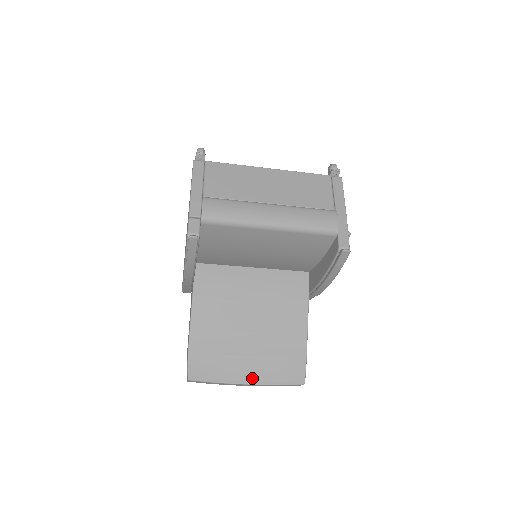
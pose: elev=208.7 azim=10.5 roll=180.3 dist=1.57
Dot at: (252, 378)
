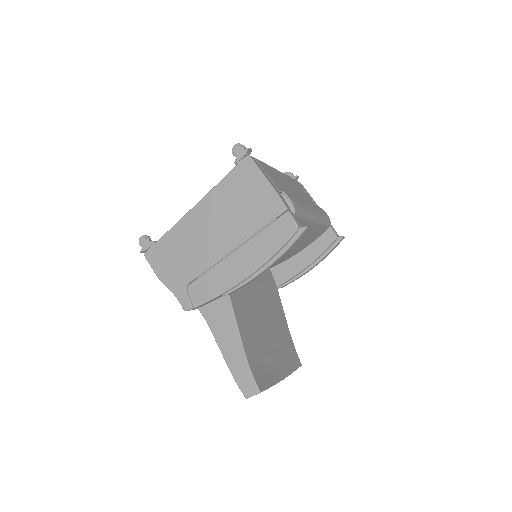
Dot at: (282, 373)
